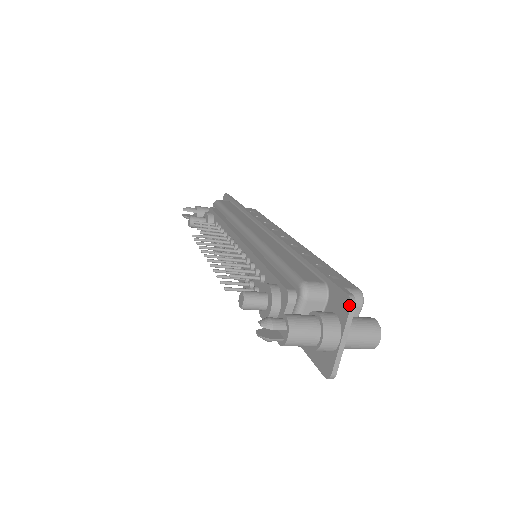
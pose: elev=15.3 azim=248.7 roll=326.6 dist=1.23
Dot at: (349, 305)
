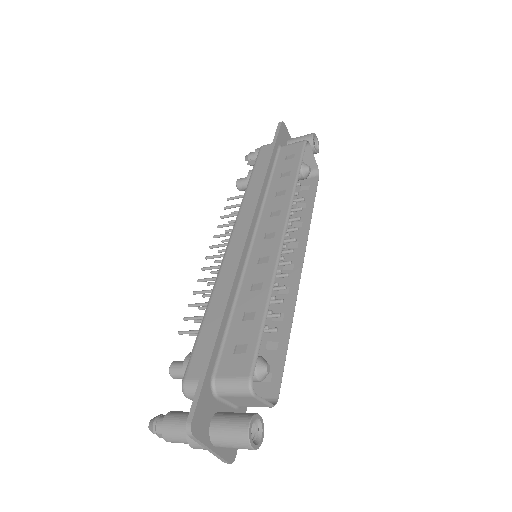
Dot at: (188, 433)
